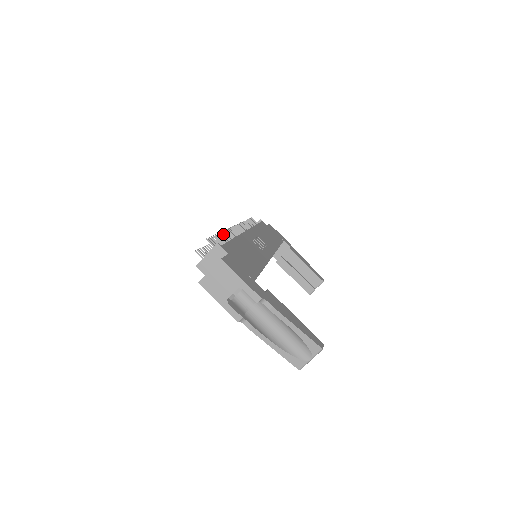
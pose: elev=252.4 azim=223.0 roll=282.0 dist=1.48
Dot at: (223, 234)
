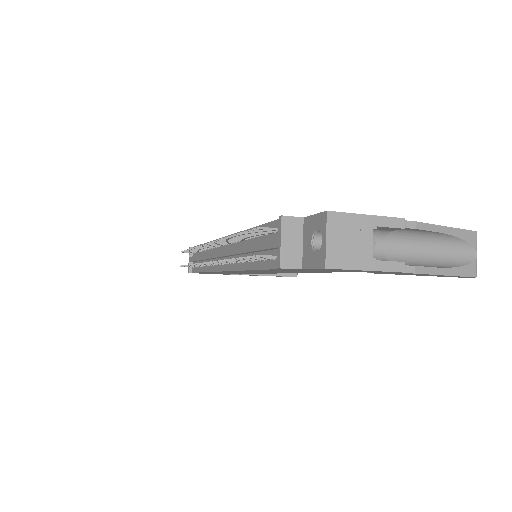
Dot at: occluded
